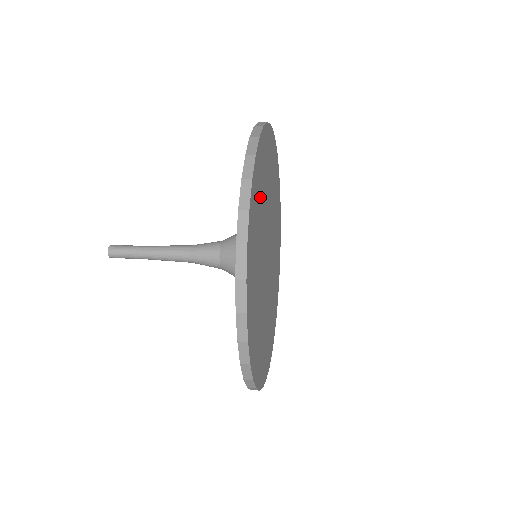
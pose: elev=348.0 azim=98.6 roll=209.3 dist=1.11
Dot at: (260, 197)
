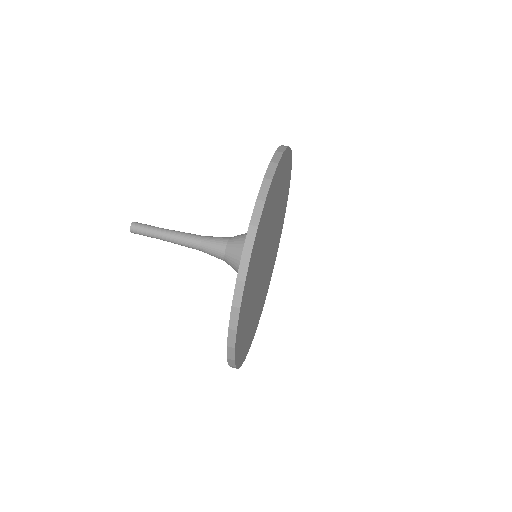
Dot at: (256, 258)
